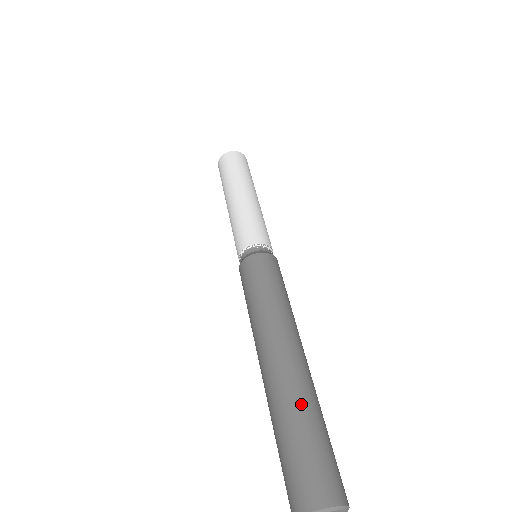
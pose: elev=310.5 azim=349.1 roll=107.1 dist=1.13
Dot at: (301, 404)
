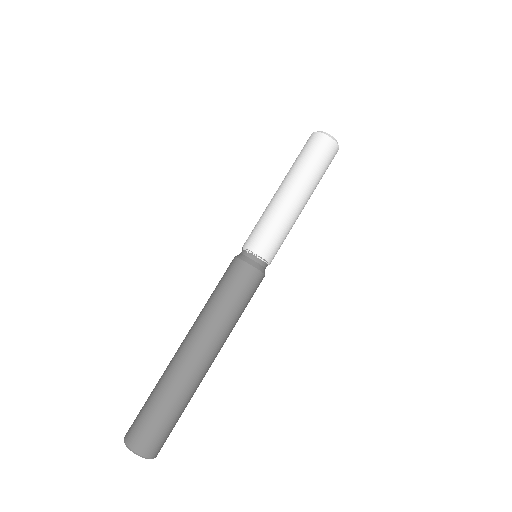
Dot at: (187, 398)
